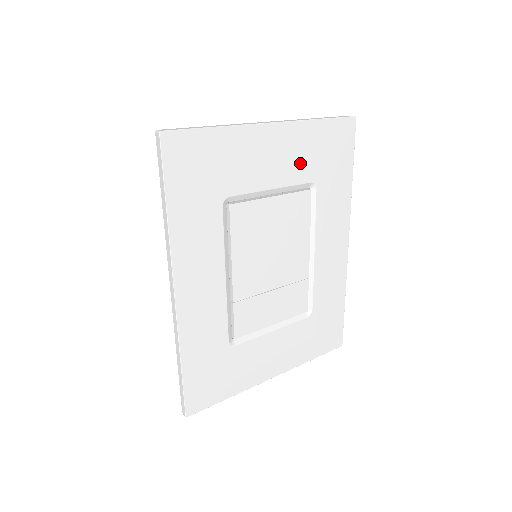
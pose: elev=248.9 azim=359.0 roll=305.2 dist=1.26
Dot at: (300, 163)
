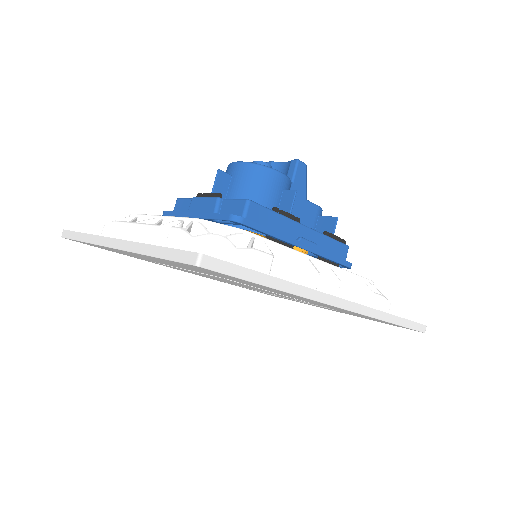
Dot at: (182, 267)
